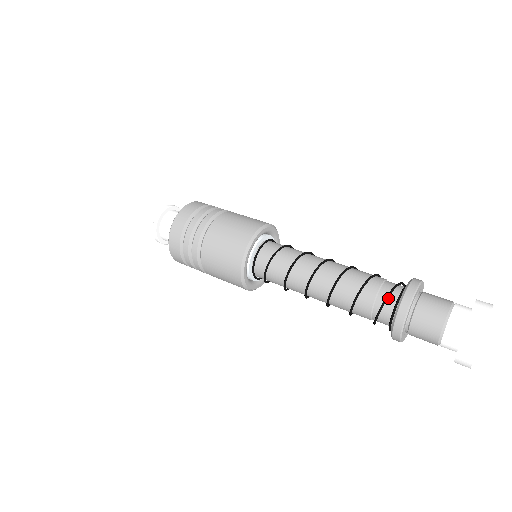
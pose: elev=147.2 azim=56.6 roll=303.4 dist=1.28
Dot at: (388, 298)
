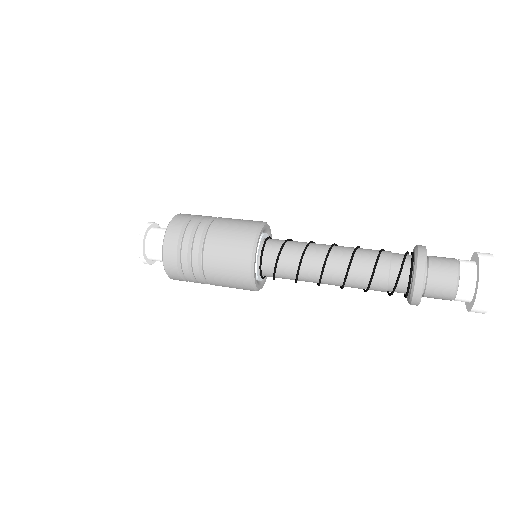
Dot at: (401, 272)
